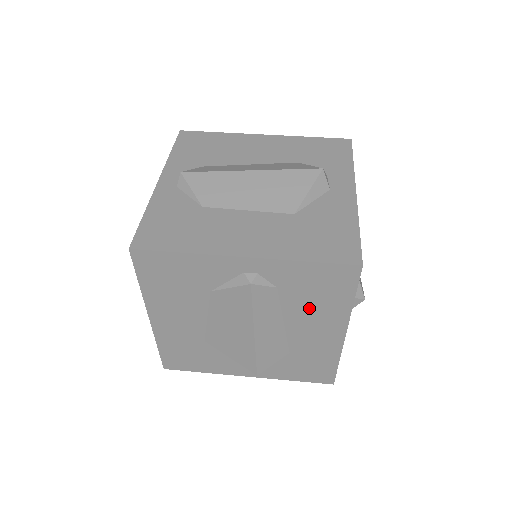
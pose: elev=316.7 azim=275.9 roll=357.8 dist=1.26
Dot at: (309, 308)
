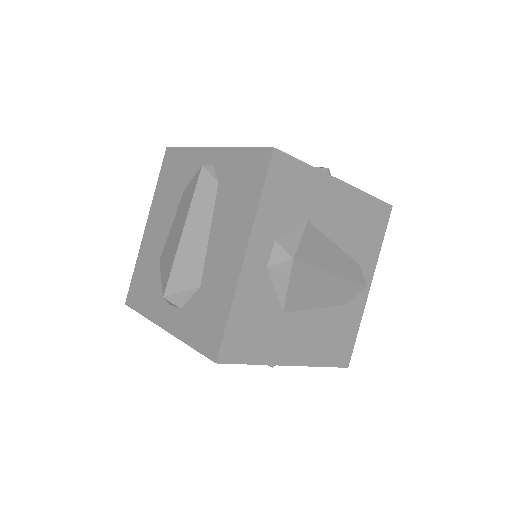
Dot at: (230, 211)
